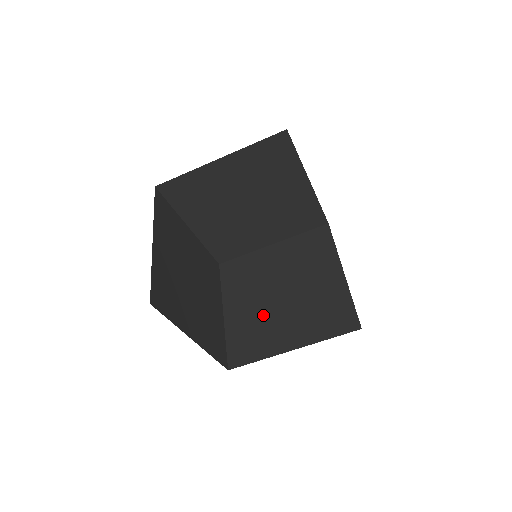
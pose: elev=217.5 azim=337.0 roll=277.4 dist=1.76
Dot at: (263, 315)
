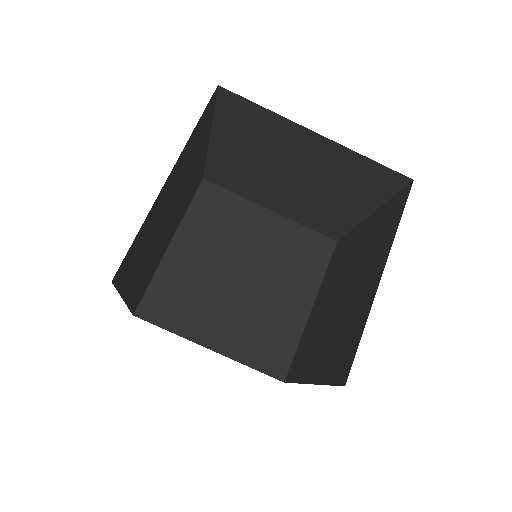
Dot at: (339, 321)
